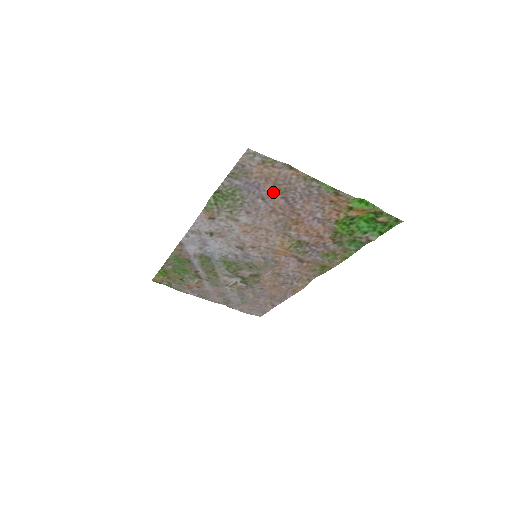
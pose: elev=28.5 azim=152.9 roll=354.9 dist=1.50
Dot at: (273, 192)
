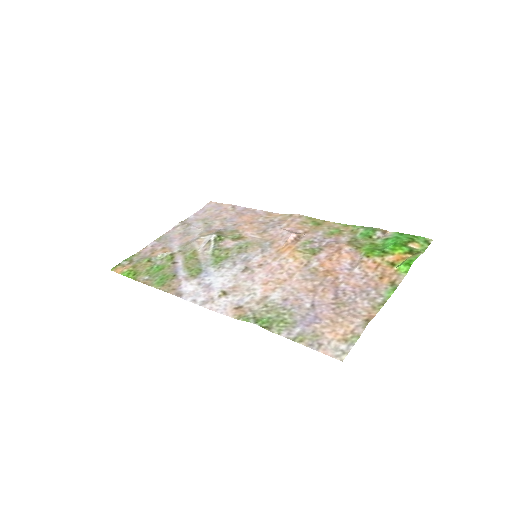
Dot at: (329, 307)
